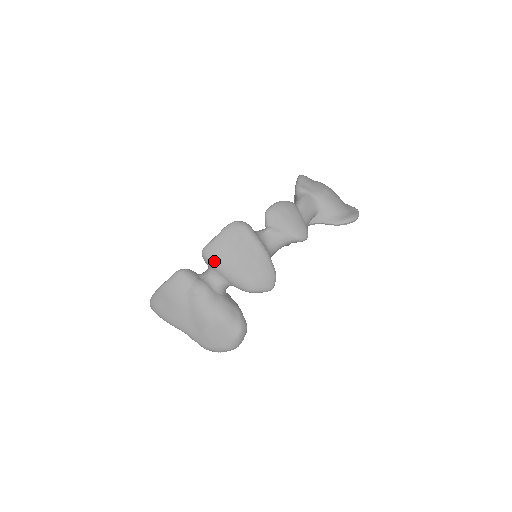
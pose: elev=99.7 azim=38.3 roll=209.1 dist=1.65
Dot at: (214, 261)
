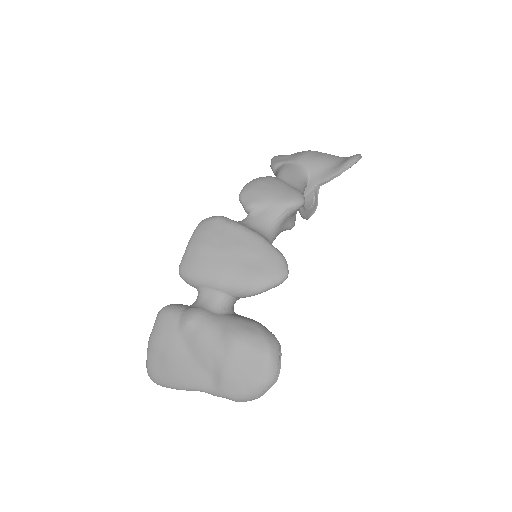
Dot at: (196, 275)
